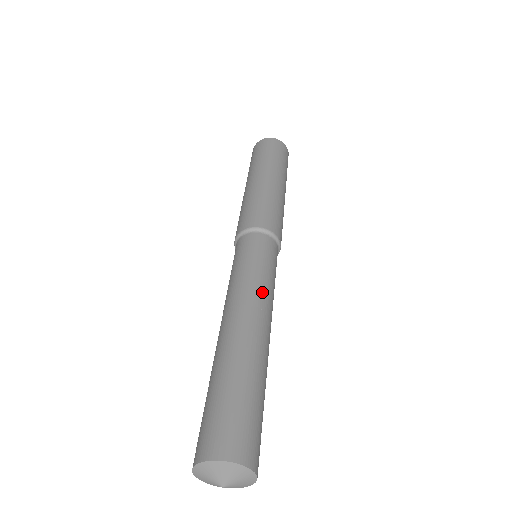
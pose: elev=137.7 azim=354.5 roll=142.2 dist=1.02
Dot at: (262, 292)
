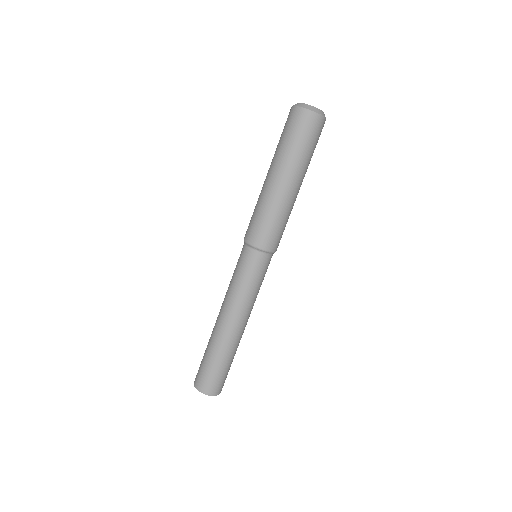
Dot at: (251, 305)
